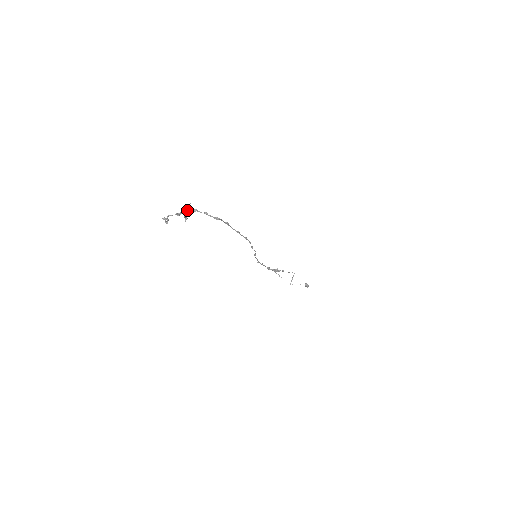
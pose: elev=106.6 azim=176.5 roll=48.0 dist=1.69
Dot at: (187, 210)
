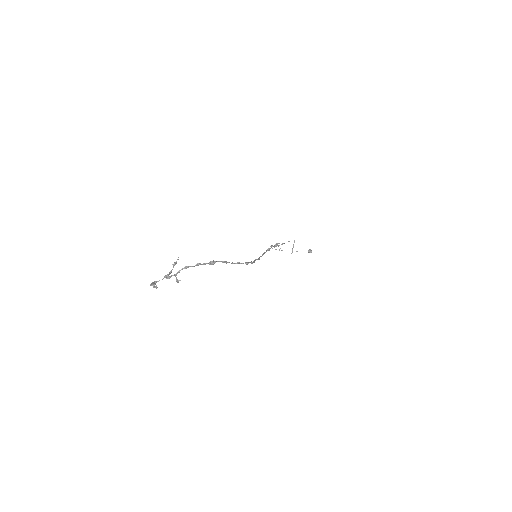
Dot at: (175, 264)
